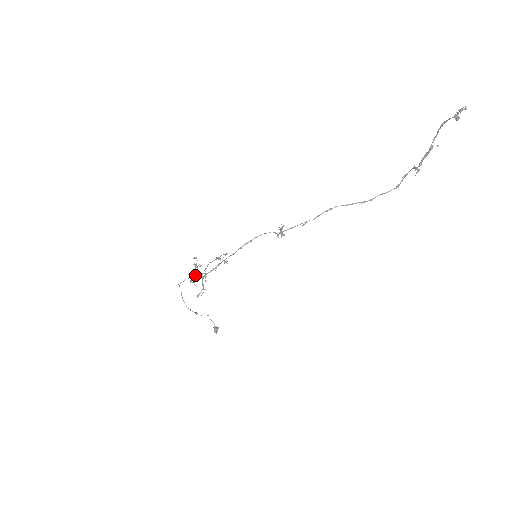
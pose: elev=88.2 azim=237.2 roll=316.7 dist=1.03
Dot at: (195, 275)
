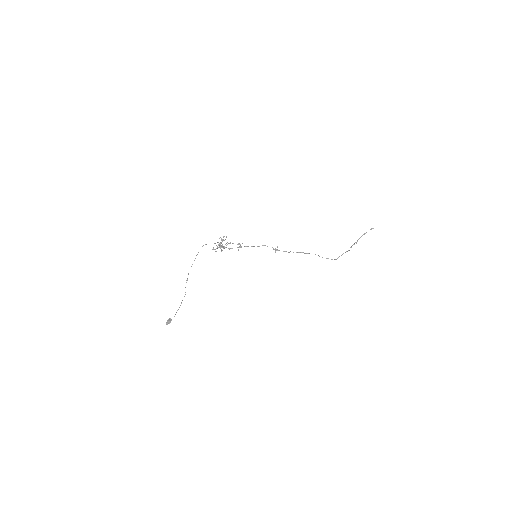
Dot at: (219, 244)
